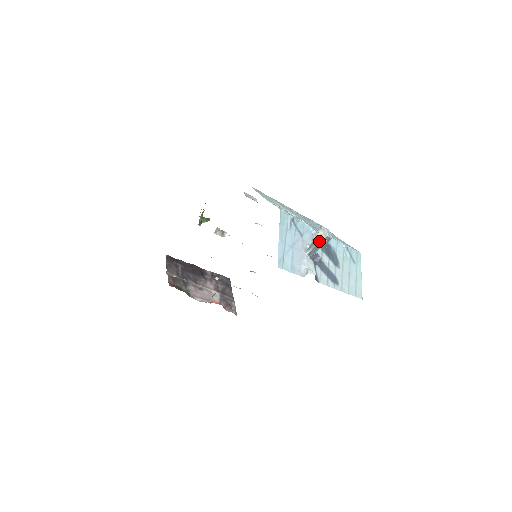
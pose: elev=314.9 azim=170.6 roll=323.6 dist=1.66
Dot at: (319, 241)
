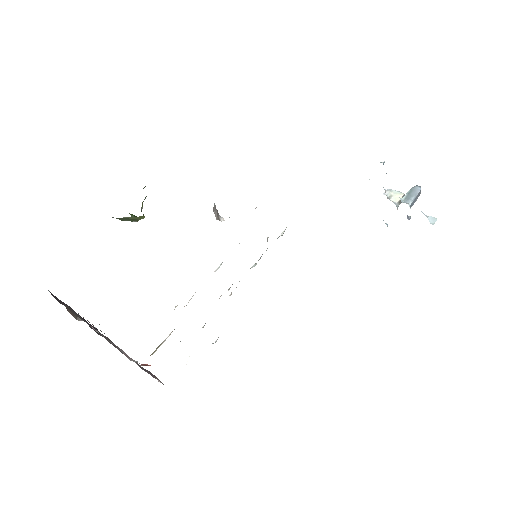
Dot at: (420, 189)
